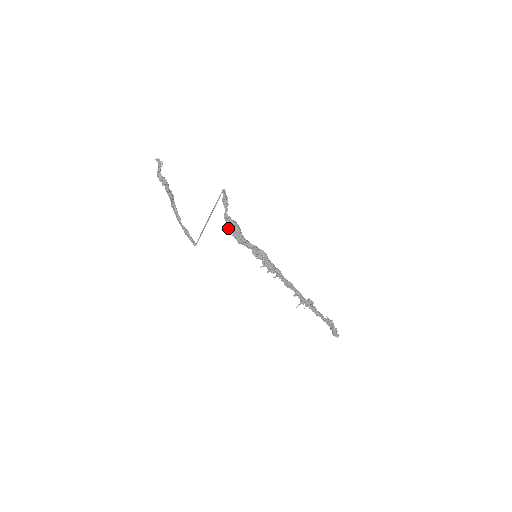
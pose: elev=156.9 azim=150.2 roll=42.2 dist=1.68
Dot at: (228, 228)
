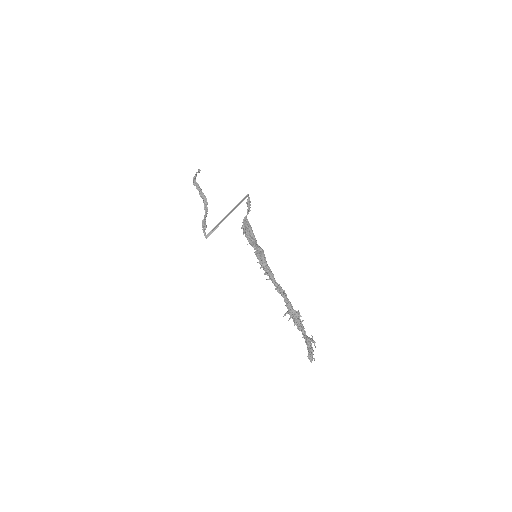
Dot at: occluded
